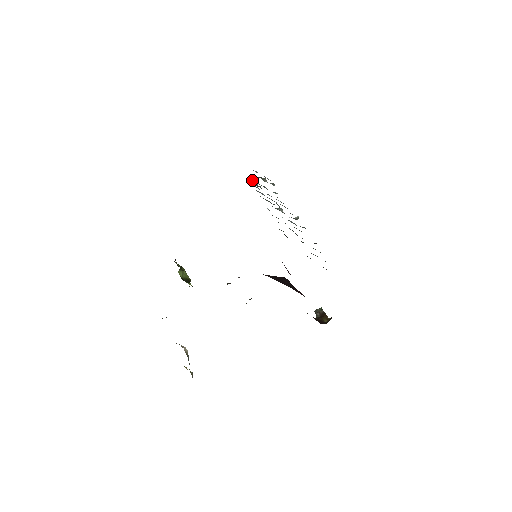
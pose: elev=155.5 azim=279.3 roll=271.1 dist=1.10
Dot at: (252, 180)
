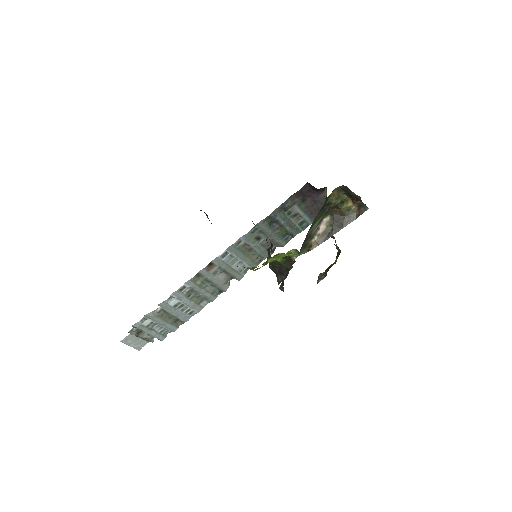
Dot at: (145, 320)
